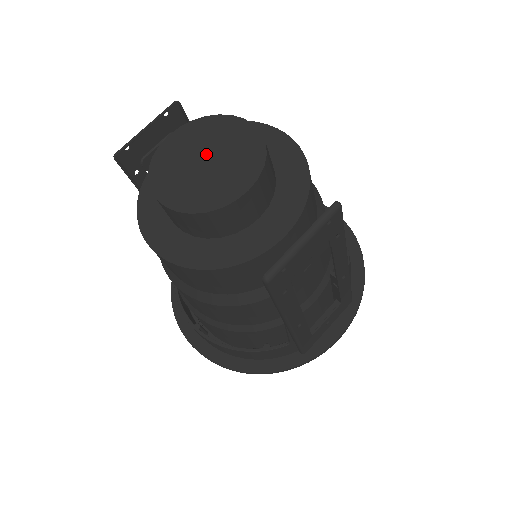
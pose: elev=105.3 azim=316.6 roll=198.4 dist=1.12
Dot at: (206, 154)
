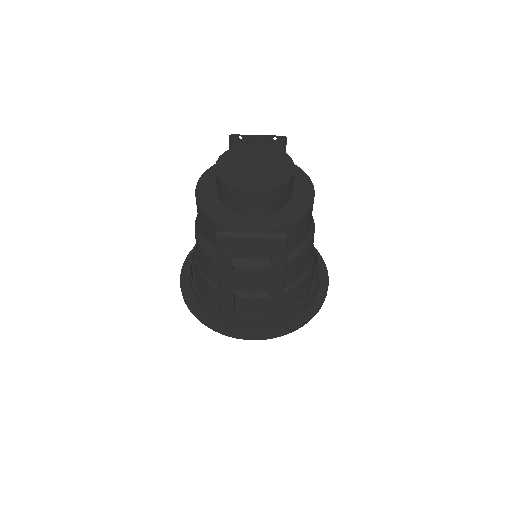
Dot at: (259, 163)
